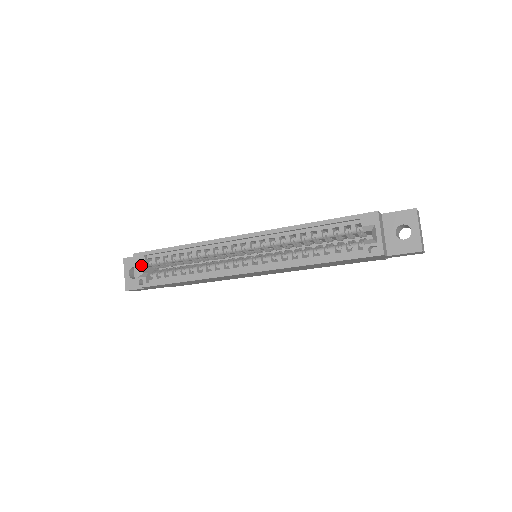
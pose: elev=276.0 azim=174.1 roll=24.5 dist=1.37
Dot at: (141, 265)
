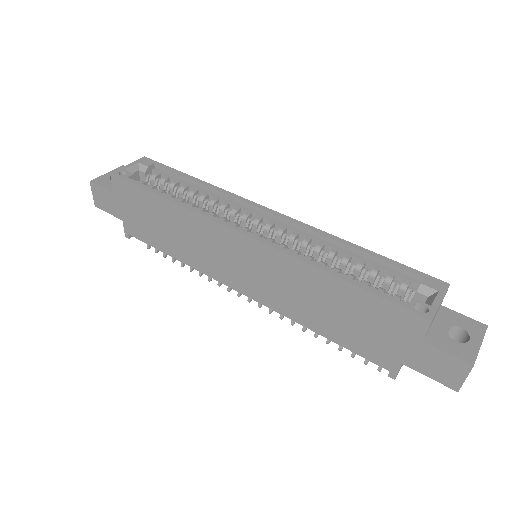
Dot at: (140, 168)
